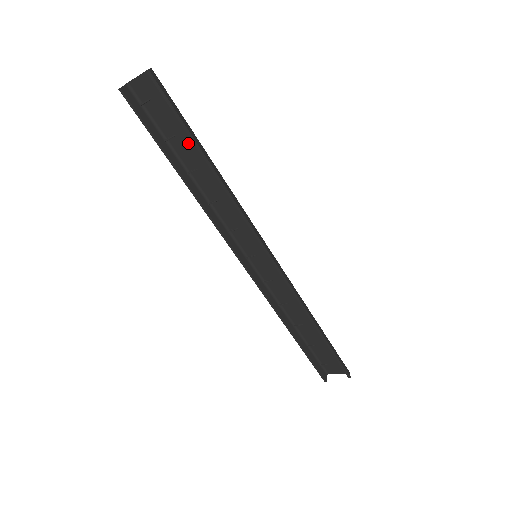
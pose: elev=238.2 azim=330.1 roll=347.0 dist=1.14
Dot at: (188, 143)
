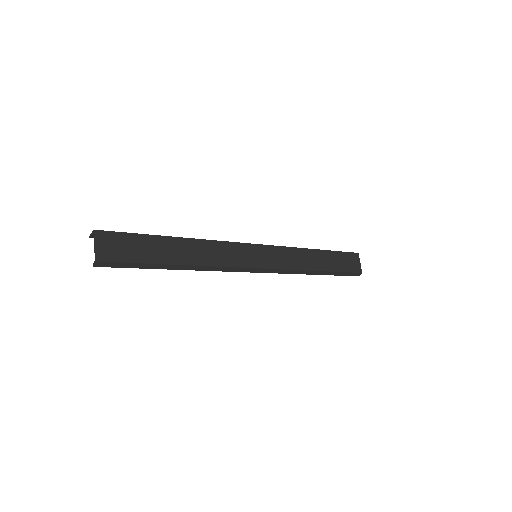
Dot at: (159, 256)
